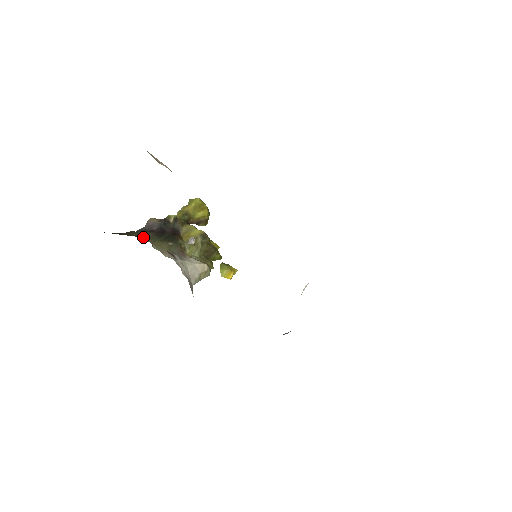
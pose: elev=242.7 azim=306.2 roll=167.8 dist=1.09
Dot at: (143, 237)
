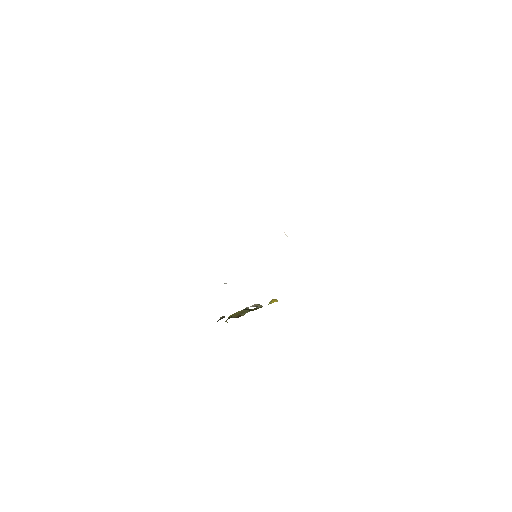
Dot at: occluded
